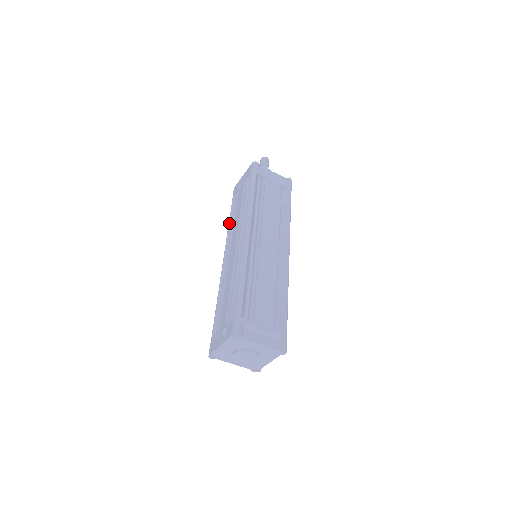
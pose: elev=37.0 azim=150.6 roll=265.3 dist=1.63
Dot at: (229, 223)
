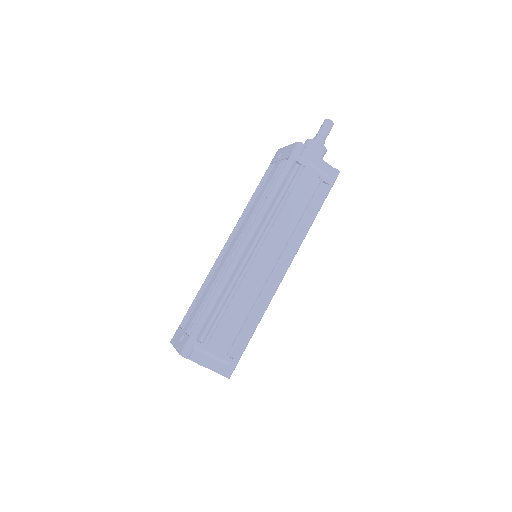
Dot at: (251, 199)
